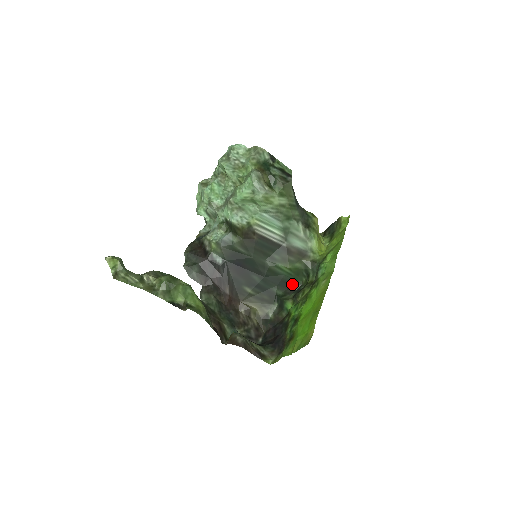
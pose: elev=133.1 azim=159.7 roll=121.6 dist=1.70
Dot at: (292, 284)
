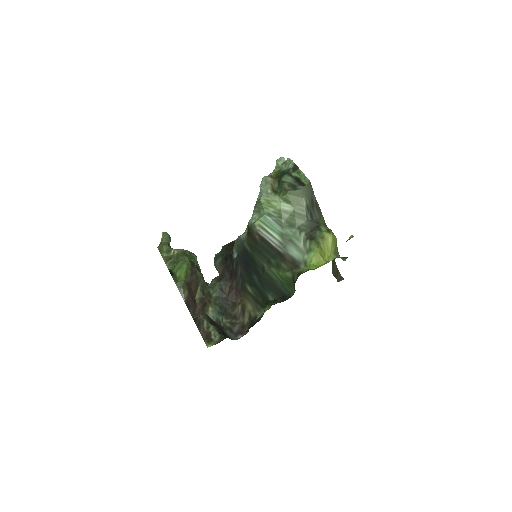
Dot at: (284, 294)
